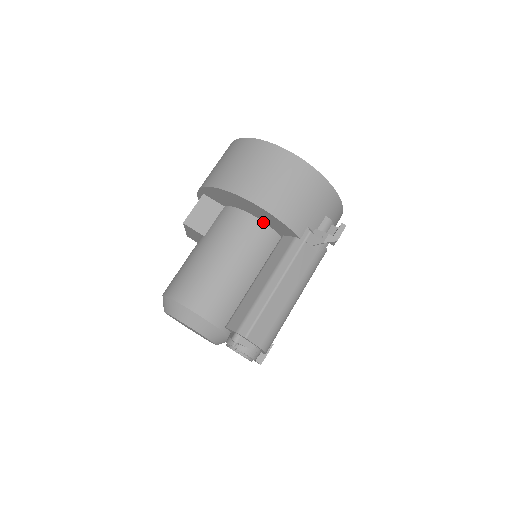
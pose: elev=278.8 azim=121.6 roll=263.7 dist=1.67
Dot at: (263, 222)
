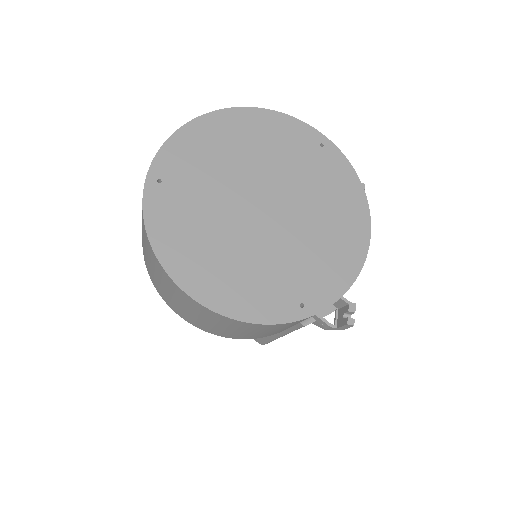
Dot at: occluded
